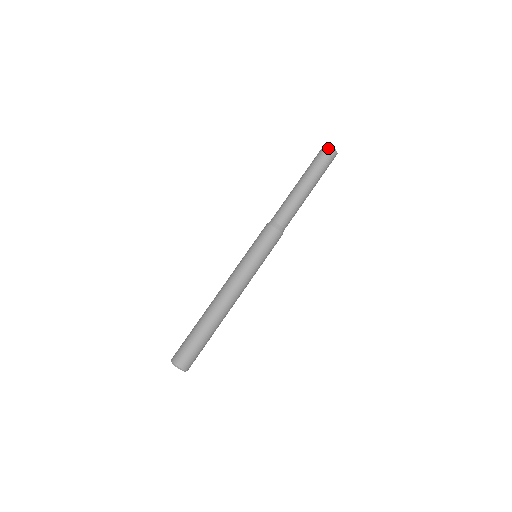
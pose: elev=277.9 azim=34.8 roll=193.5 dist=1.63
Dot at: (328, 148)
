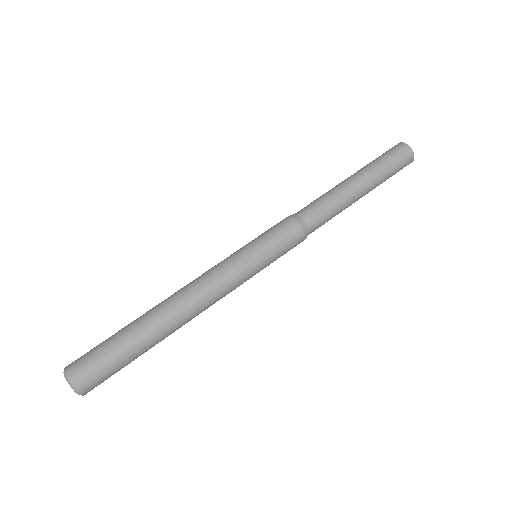
Dot at: (404, 147)
